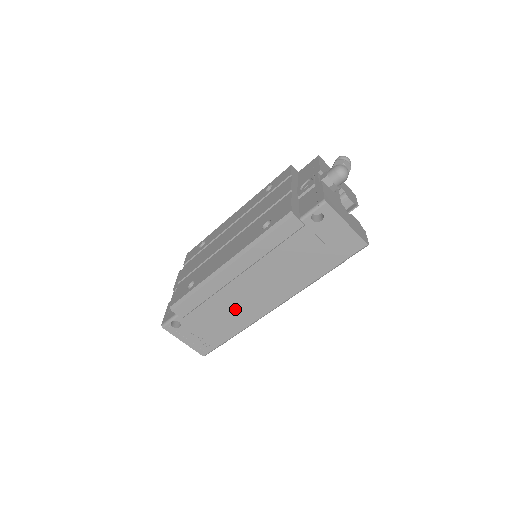
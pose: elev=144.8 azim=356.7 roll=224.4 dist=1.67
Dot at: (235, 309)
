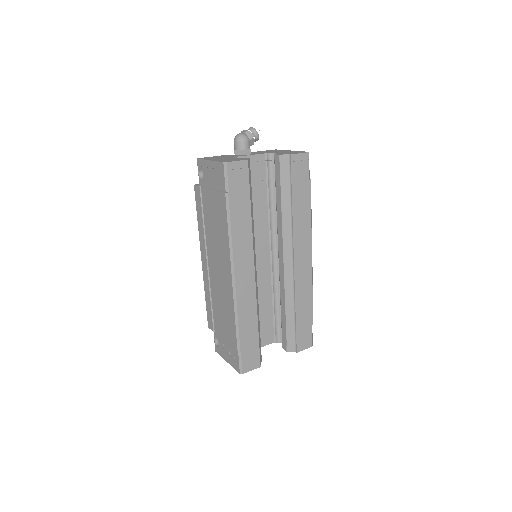
Dot at: (223, 299)
